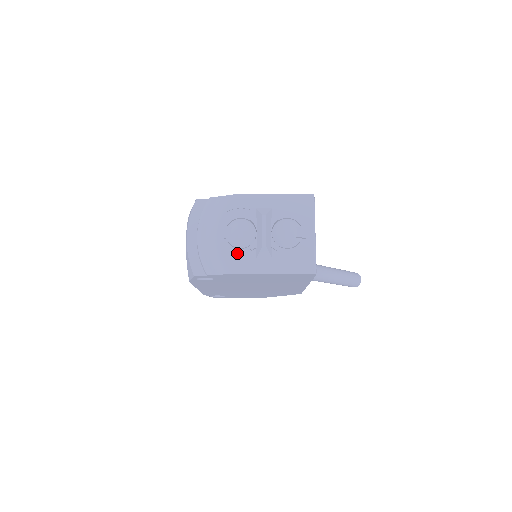
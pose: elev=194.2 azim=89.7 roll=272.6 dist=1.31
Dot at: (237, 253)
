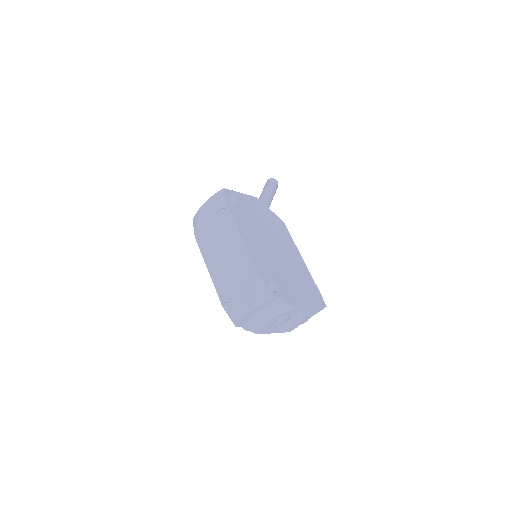
Dot at: (269, 328)
